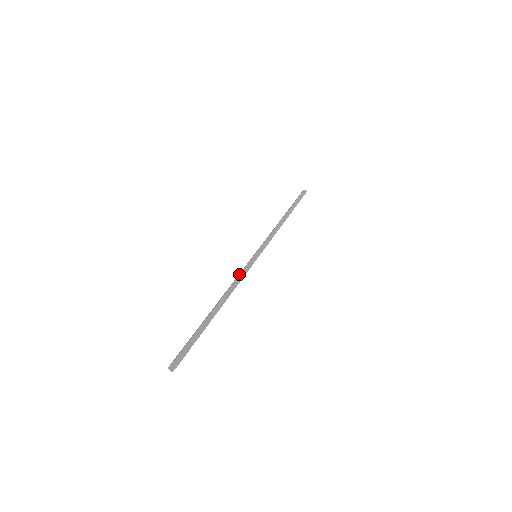
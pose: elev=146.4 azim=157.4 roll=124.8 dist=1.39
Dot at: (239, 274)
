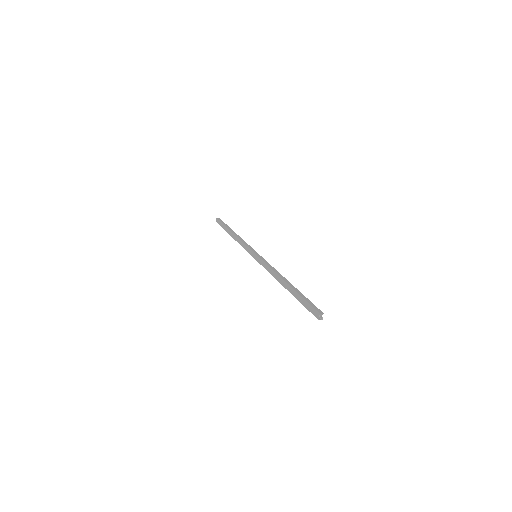
Dot at: (267, 266)
